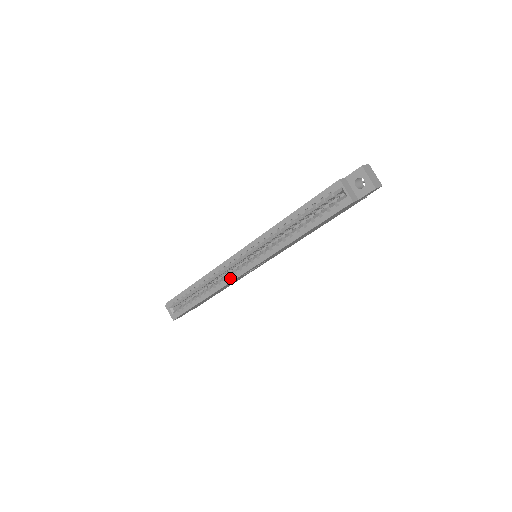
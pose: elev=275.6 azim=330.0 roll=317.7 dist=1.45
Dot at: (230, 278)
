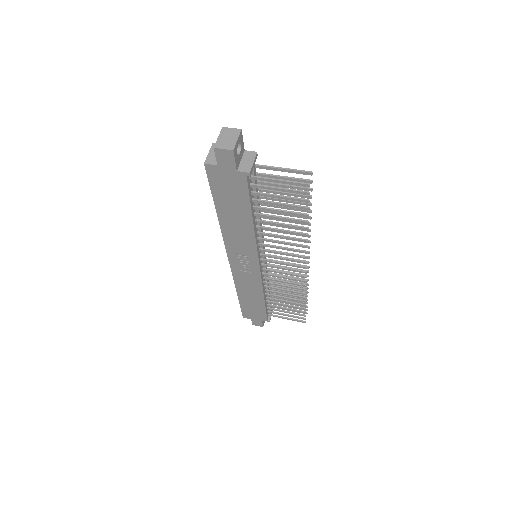
Dot at: occluded
